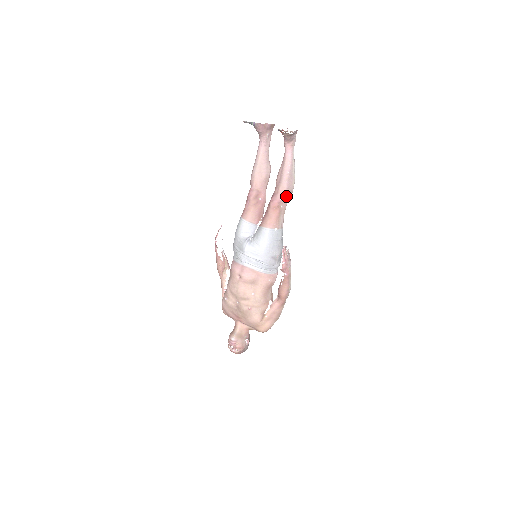
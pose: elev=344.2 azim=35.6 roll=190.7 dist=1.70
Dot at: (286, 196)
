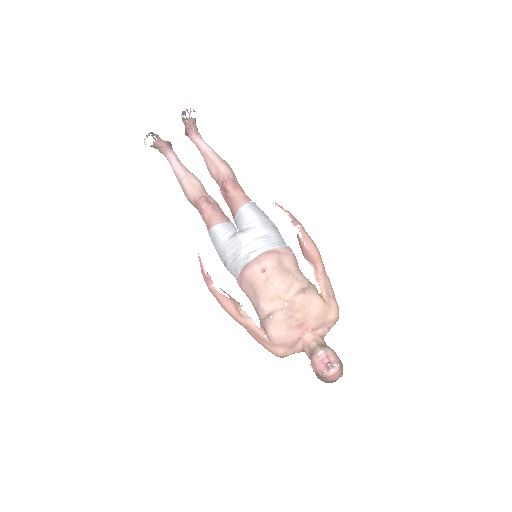
Dot at: (233, 176)
